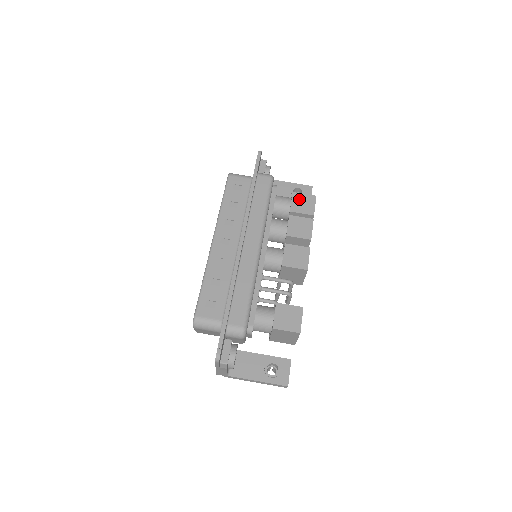
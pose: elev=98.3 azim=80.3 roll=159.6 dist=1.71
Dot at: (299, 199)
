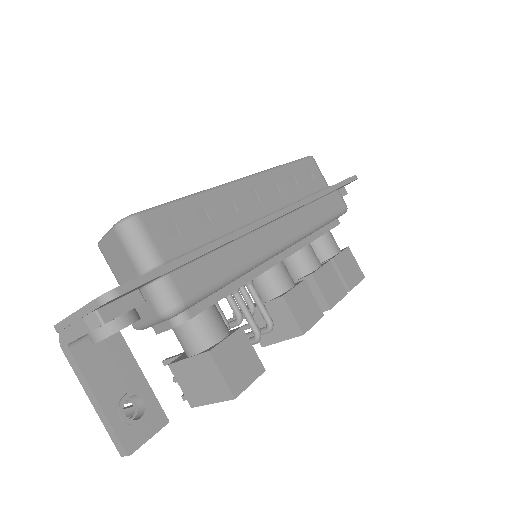
Dot at: (349, 259)
